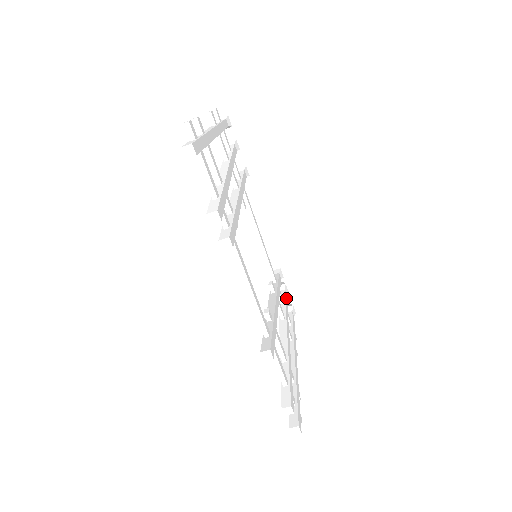
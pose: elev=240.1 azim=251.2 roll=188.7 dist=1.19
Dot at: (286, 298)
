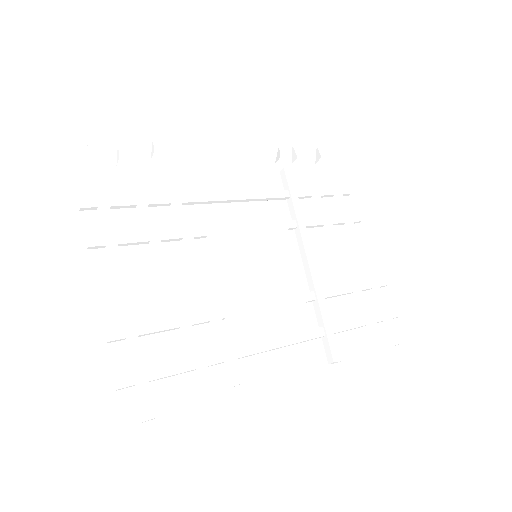
Dot at: (310, 178)
